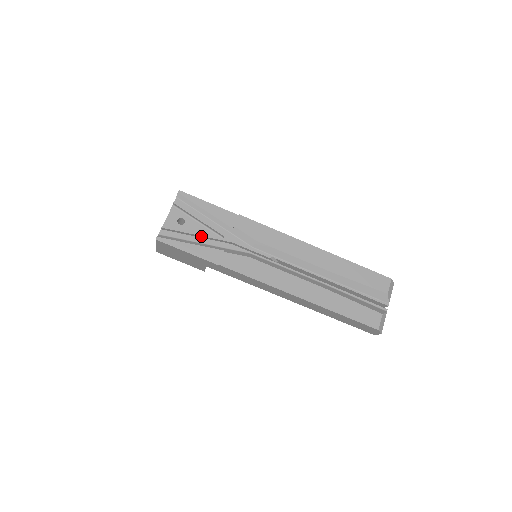
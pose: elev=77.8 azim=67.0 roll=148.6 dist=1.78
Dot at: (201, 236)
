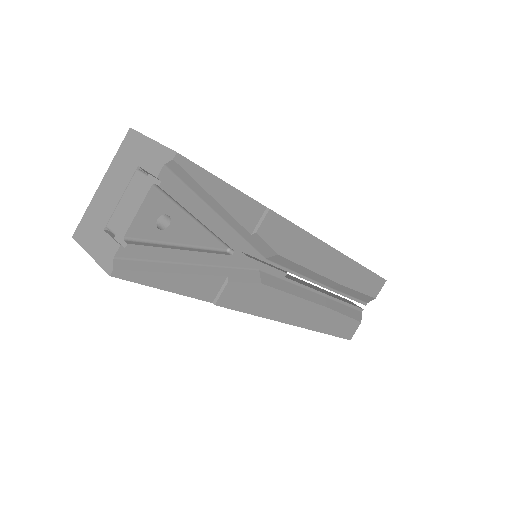
Dot at: (197, 254)
